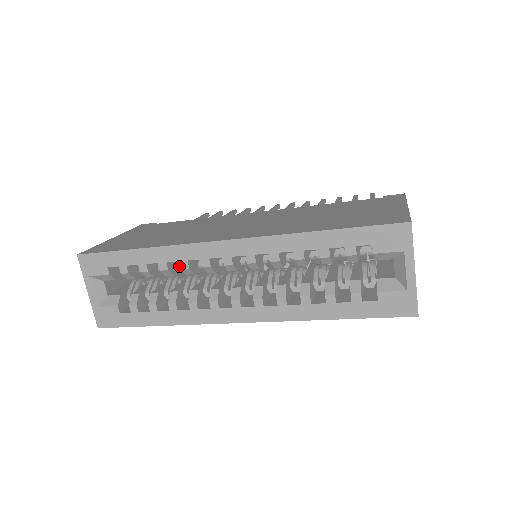
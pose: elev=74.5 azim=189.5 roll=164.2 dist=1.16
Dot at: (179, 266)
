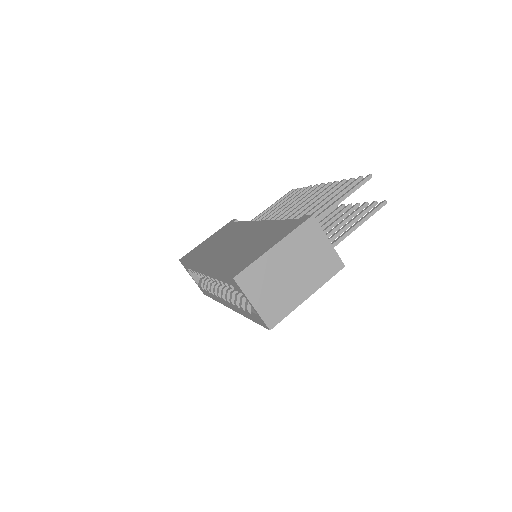
Dot at: occluded
